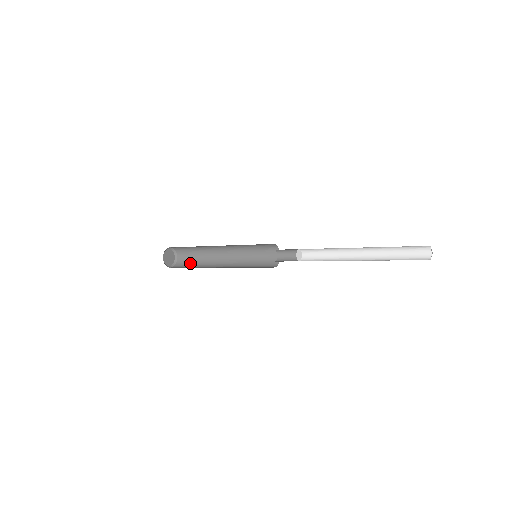
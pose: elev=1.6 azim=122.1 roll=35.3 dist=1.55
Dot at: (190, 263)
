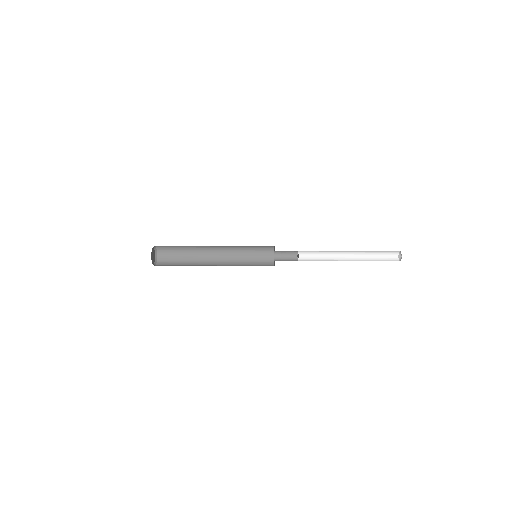
Dot at: (175, 261)
